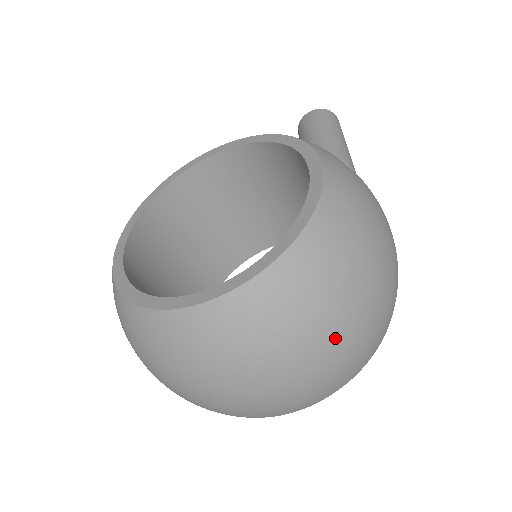
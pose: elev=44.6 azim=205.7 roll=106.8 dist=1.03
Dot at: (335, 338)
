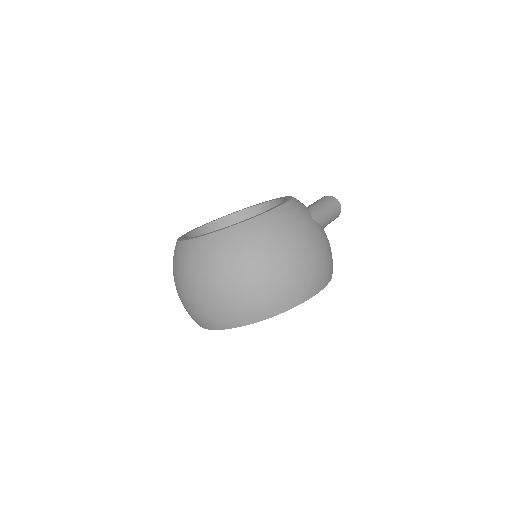
Dot at: (245, 276)
